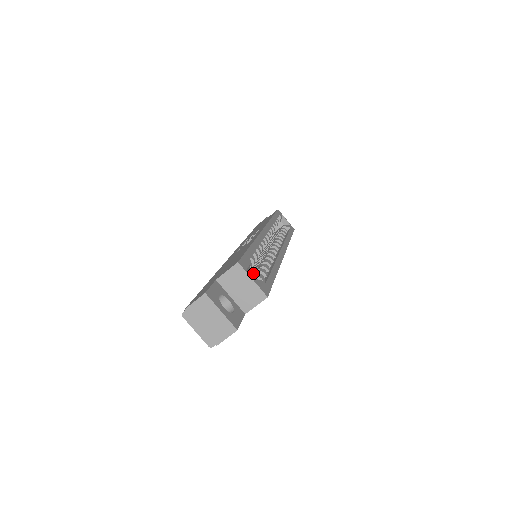
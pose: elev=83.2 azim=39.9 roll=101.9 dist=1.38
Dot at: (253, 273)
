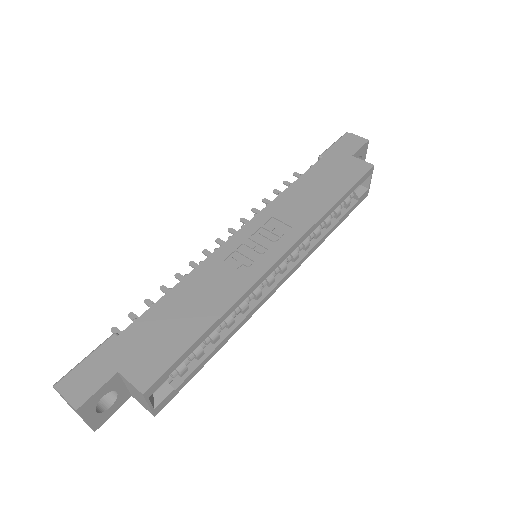
Dot at: occluded
